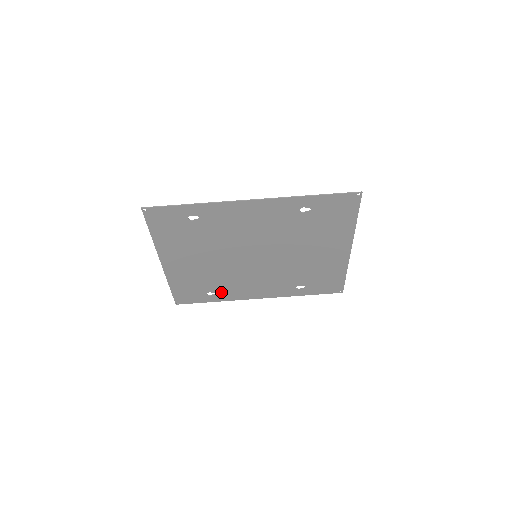
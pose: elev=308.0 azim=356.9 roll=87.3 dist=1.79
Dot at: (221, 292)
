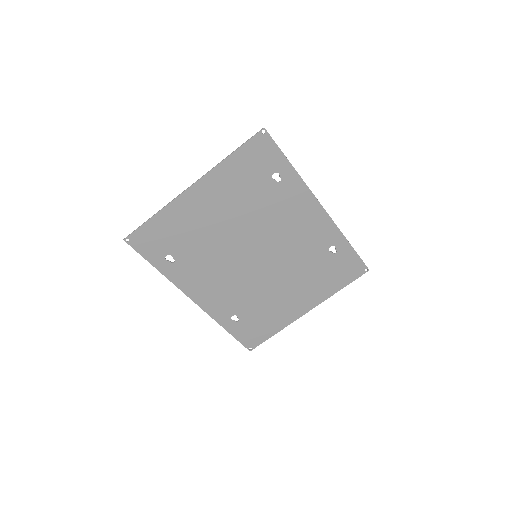
Dot at: (180, 265)
